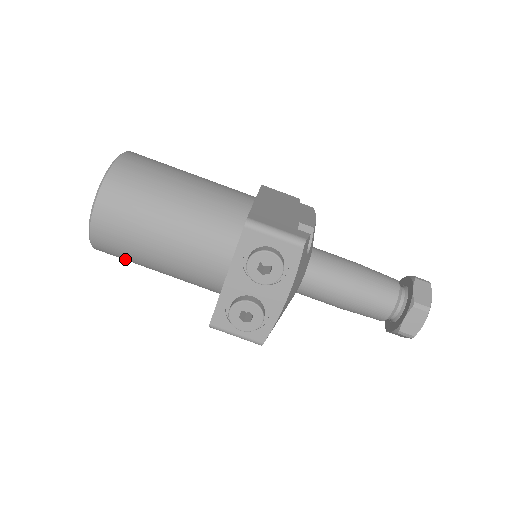
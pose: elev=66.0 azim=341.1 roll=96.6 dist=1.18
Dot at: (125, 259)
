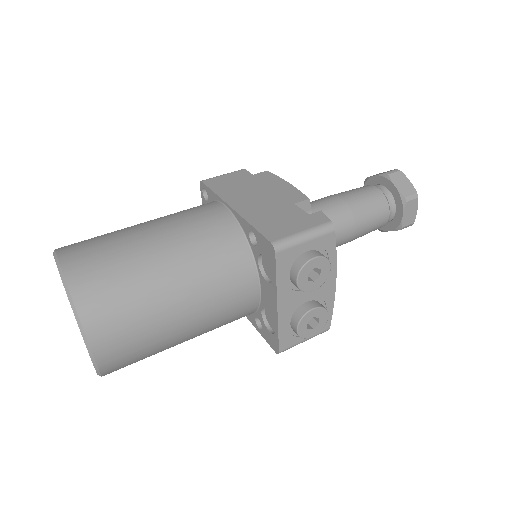
Dot at: occluded
